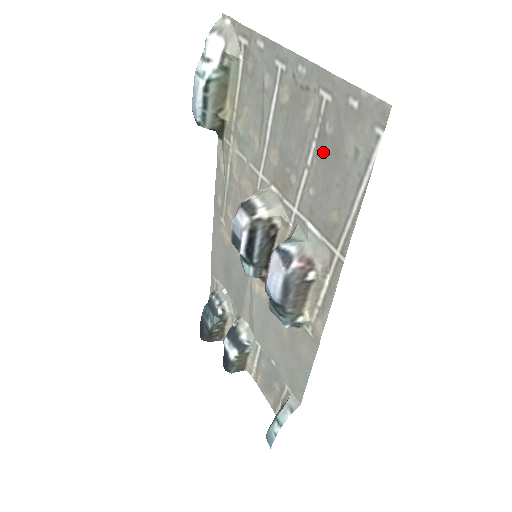
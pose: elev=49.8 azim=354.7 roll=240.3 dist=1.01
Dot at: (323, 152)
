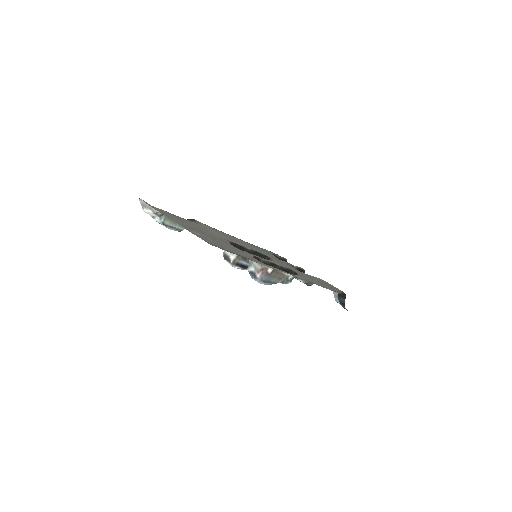
Dot at: (219, 243)
